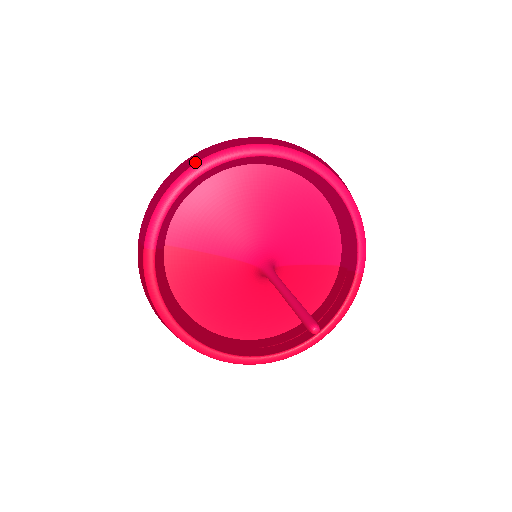
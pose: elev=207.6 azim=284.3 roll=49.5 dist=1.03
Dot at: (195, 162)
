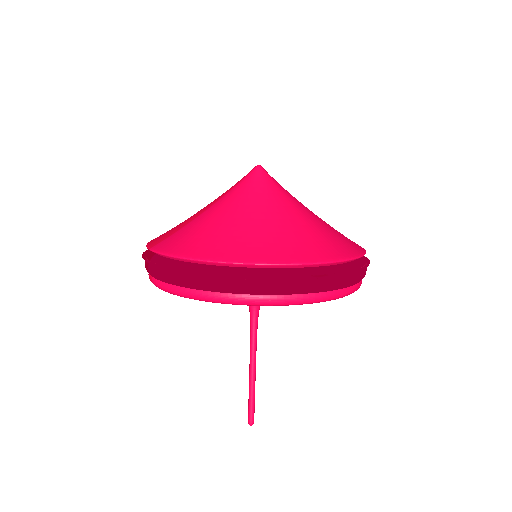
Dot at: (222, 293)
